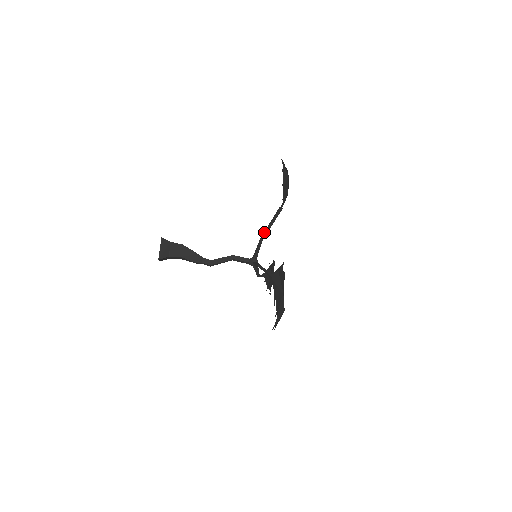
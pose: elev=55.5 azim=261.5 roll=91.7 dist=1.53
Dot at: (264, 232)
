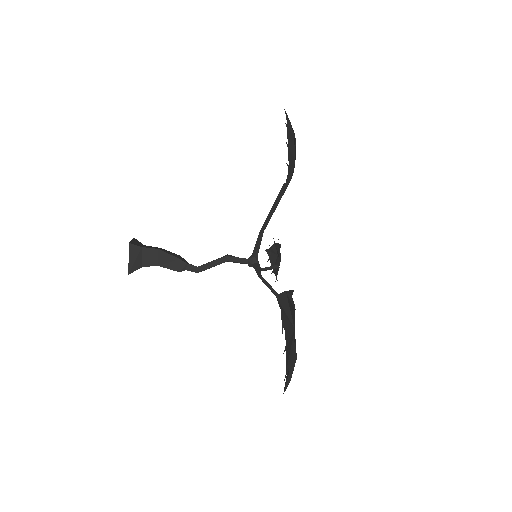
Dot at: (265, 221)
